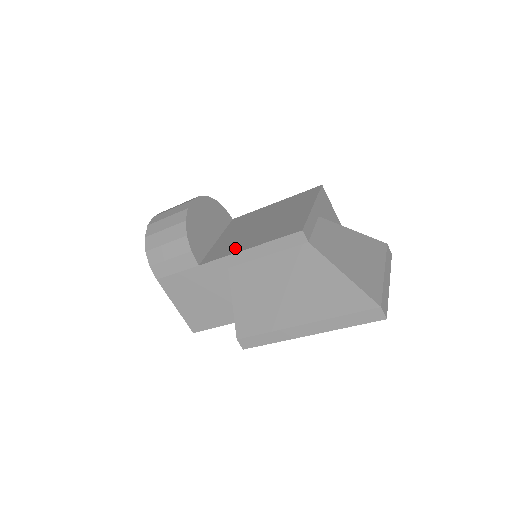
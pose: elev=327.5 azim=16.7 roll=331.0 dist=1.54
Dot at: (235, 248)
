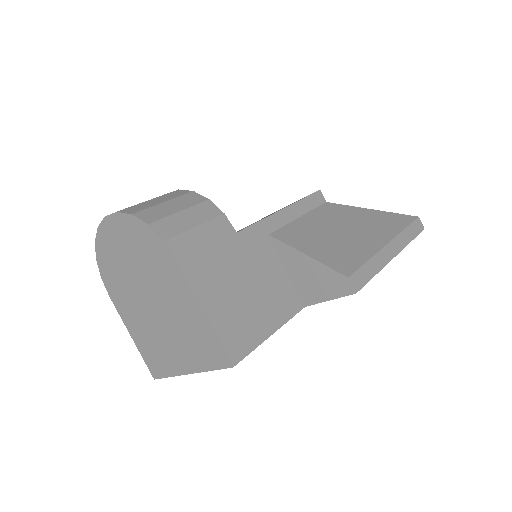
Dot at: occluded
